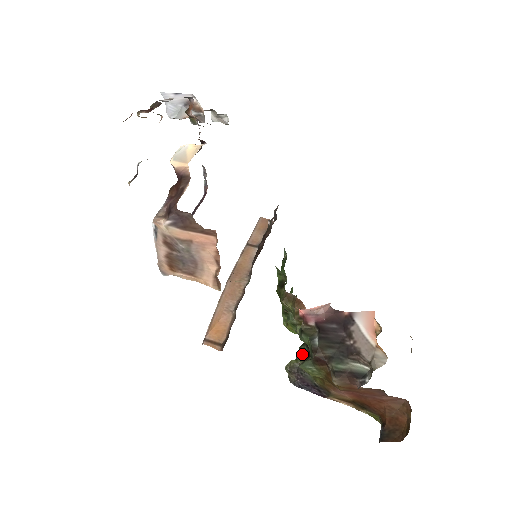
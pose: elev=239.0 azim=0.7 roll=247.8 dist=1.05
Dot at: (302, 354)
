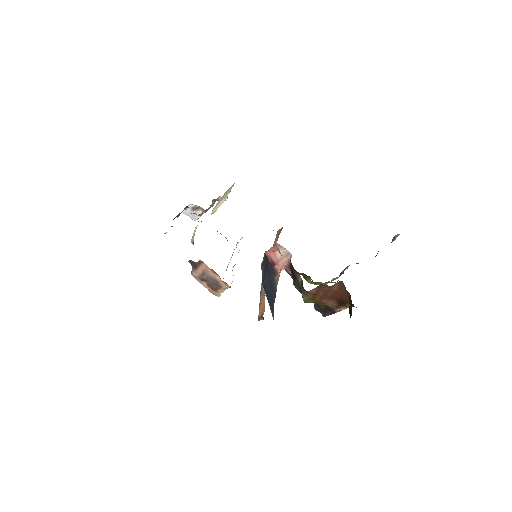
Dot at: occluded
